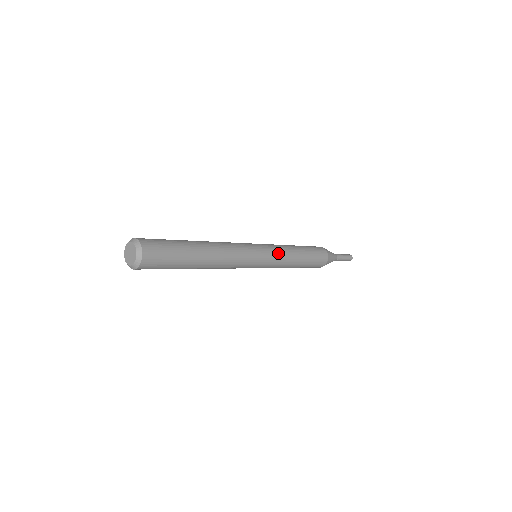
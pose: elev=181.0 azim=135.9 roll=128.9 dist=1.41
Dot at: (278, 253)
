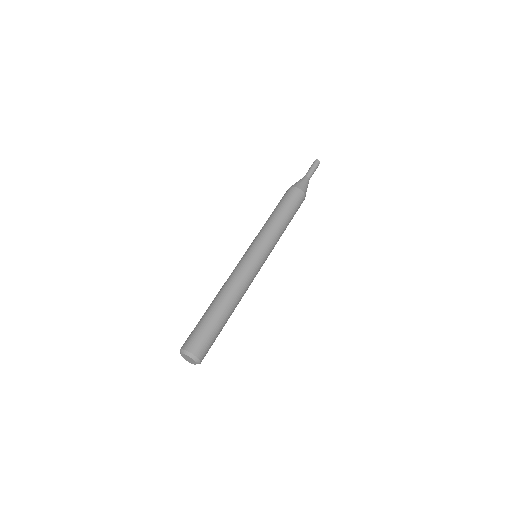
Dot at: occluded
